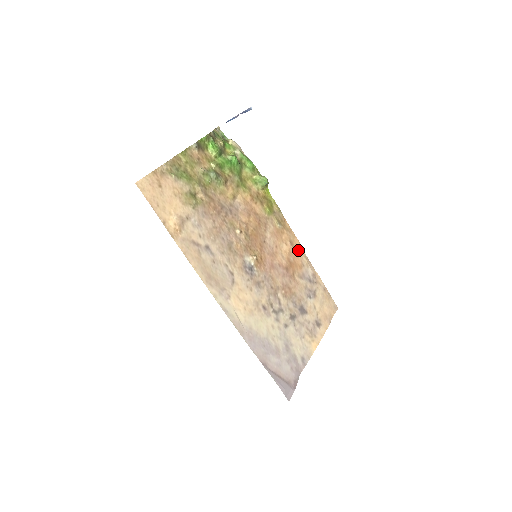
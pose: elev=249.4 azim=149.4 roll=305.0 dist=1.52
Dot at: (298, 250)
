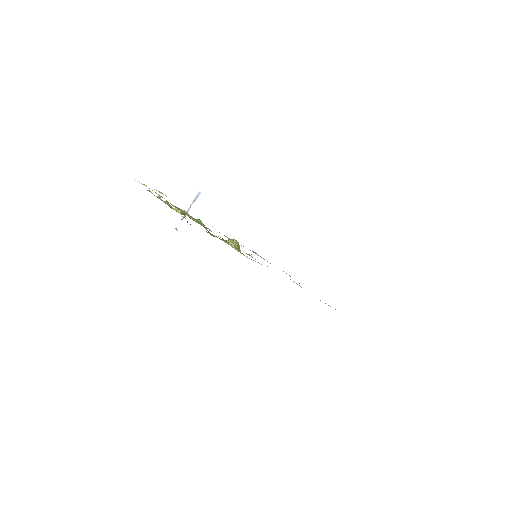
Dot at: occluded
